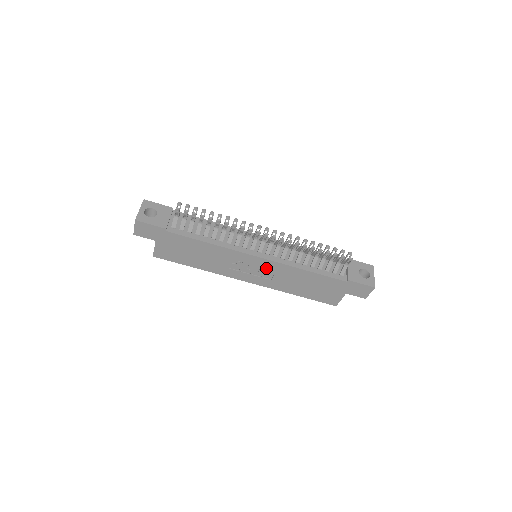
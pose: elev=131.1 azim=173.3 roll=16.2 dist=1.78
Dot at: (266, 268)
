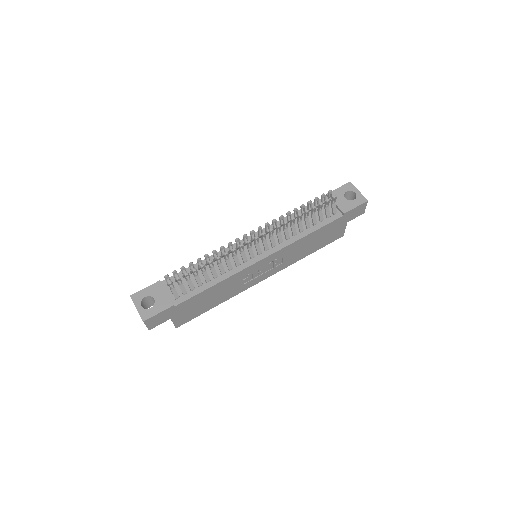
Dot at: (274, 260)
